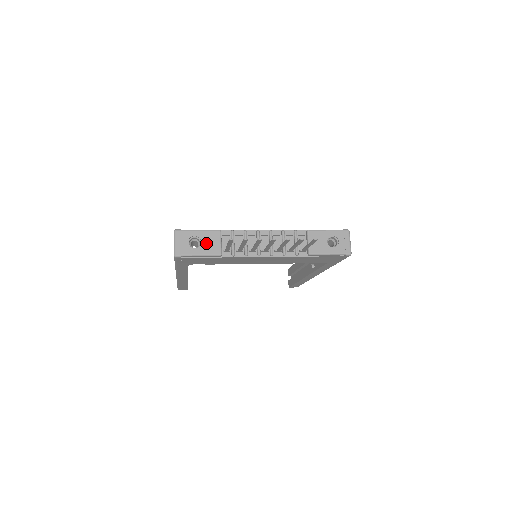
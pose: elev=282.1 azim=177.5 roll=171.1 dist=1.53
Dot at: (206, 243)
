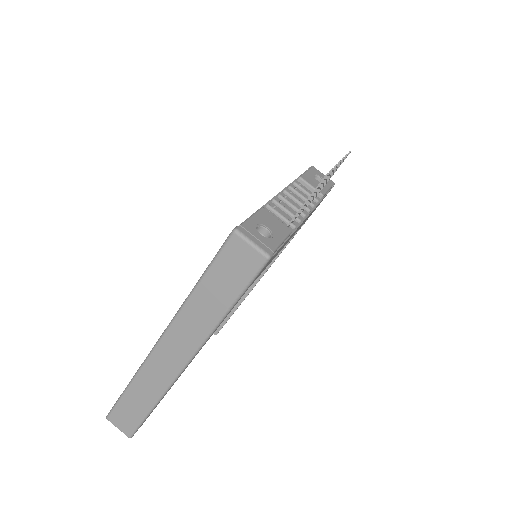
Dot at: (271, 226)
